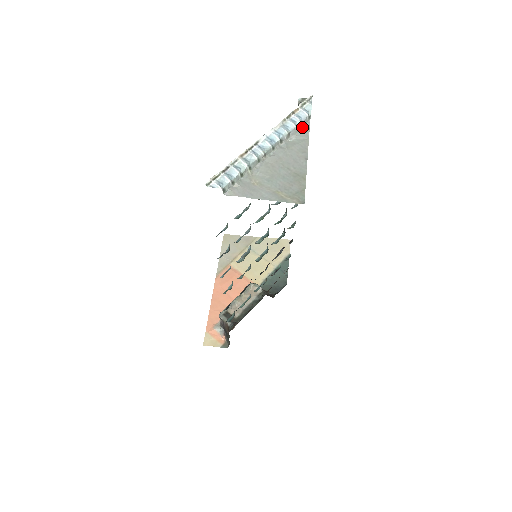
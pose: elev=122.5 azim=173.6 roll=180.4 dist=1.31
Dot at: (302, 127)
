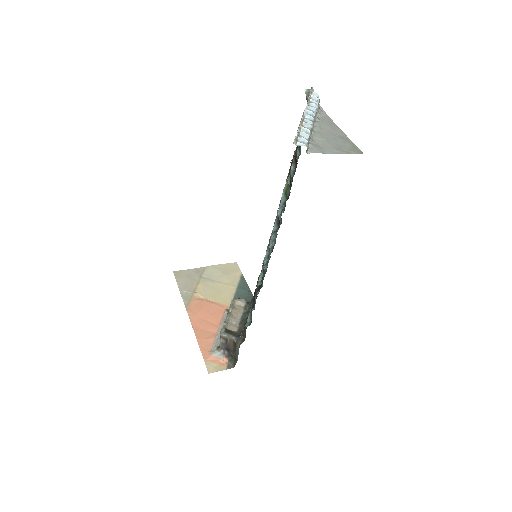
Dot at: (319, 108)
